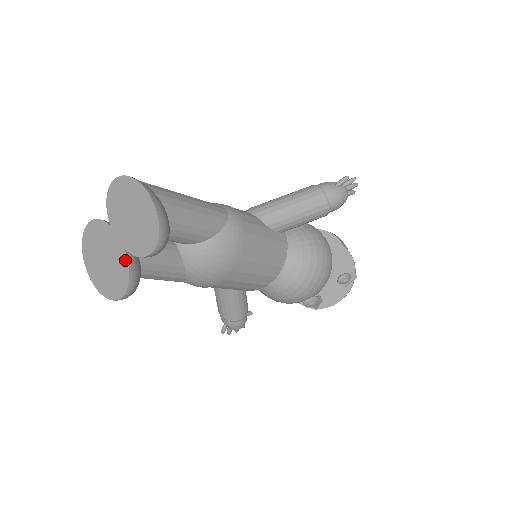
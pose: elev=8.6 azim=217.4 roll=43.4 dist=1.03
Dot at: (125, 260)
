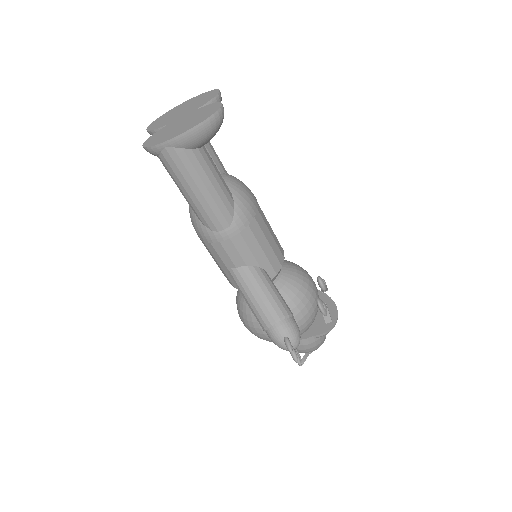
Dot at: (202, 108)
